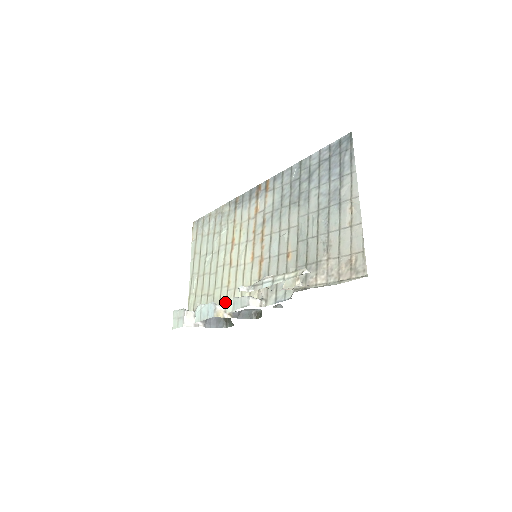
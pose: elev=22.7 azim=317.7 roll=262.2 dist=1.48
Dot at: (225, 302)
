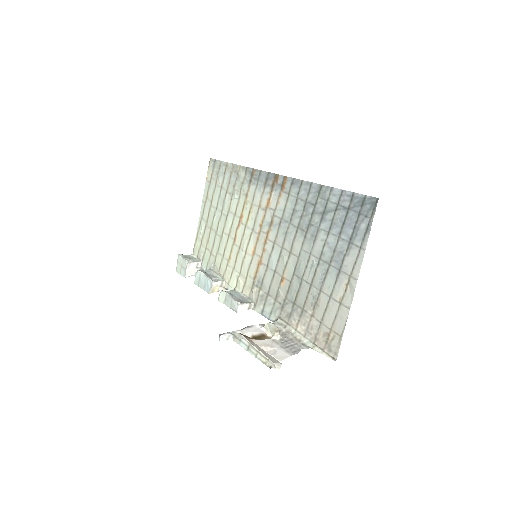
Dot at: (223, 275)
